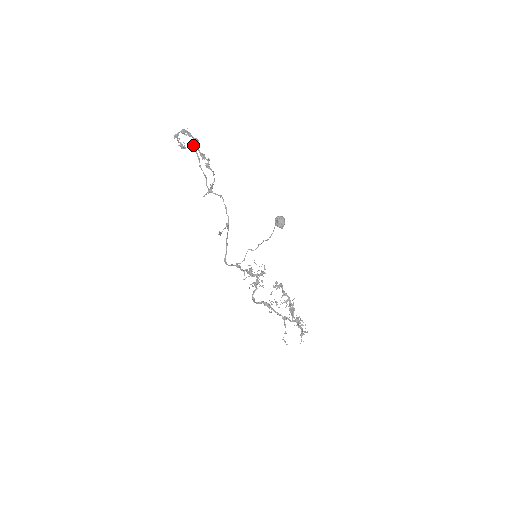
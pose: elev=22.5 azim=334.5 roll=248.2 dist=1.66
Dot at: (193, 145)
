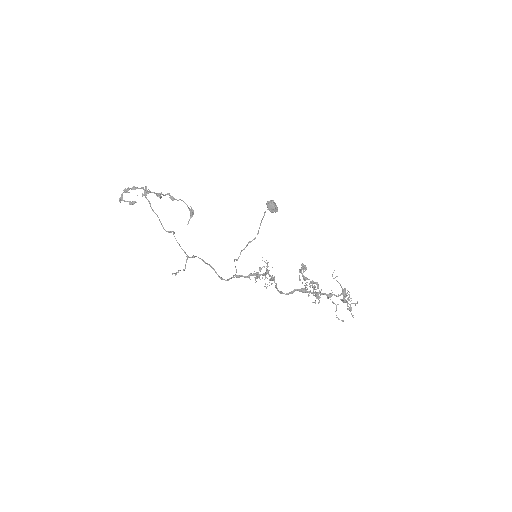
Dot at: (143, 194)
